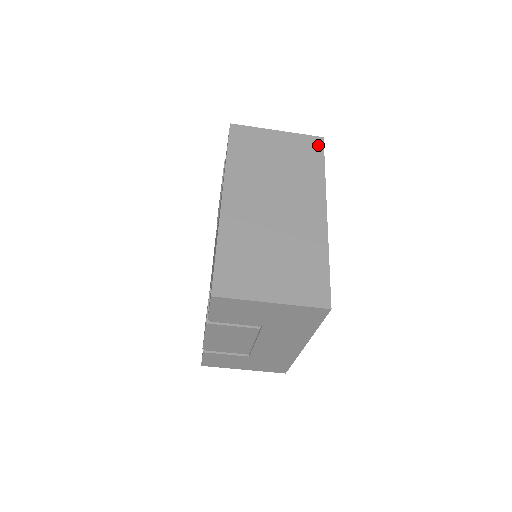
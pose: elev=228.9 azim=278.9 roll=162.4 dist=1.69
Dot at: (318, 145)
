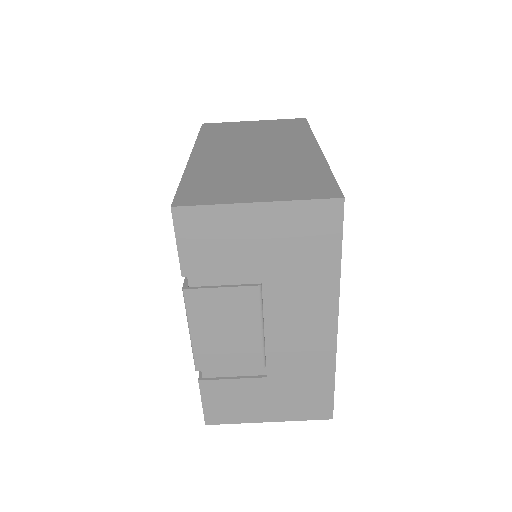
Dot at: (300, 121)
